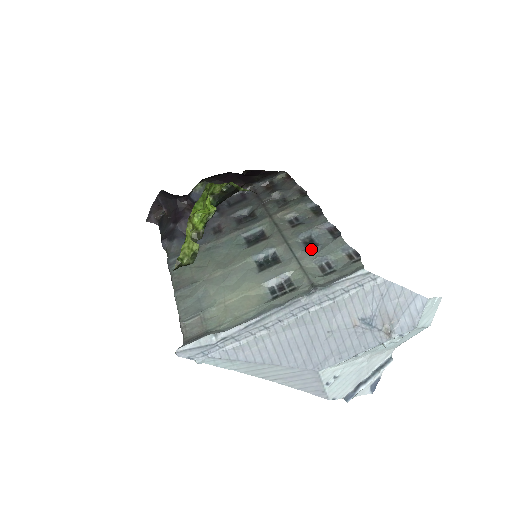
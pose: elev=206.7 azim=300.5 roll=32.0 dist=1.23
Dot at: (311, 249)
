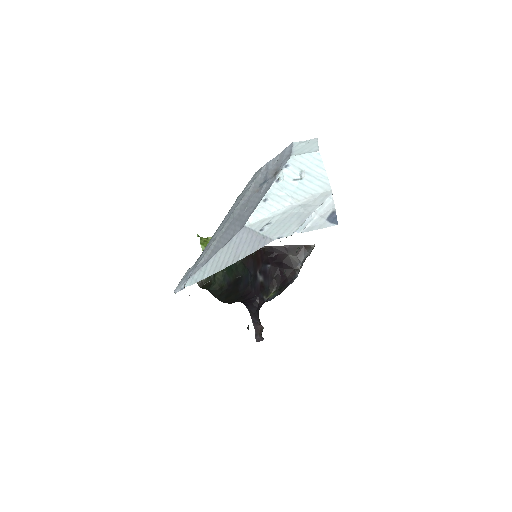
Dot at: occluded
